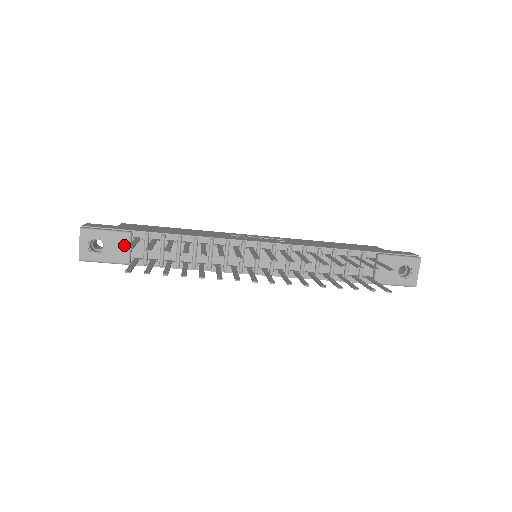
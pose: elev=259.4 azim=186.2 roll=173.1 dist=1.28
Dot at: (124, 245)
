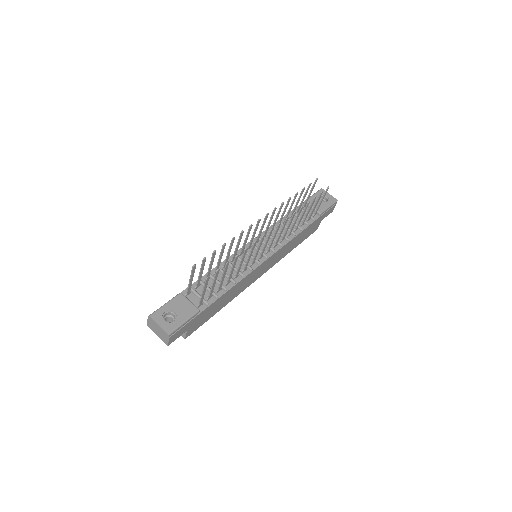
Dot at: (185, 302)
